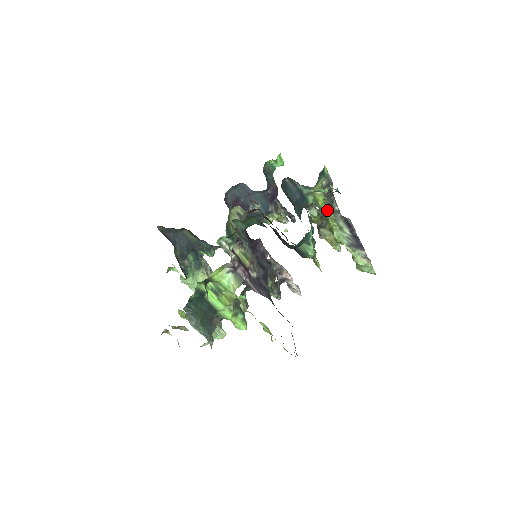
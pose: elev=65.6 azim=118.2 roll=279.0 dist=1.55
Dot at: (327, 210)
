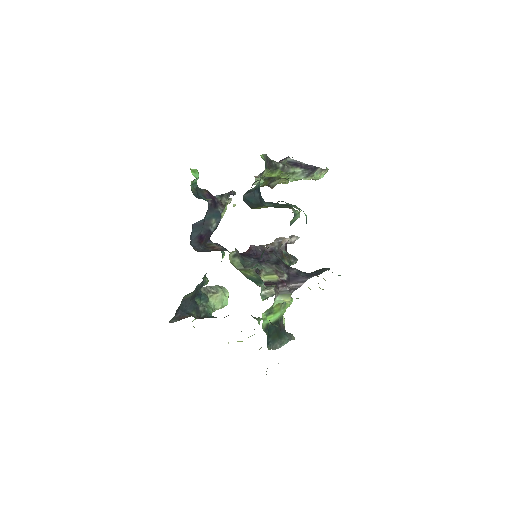
Dot at: (276, 174)
